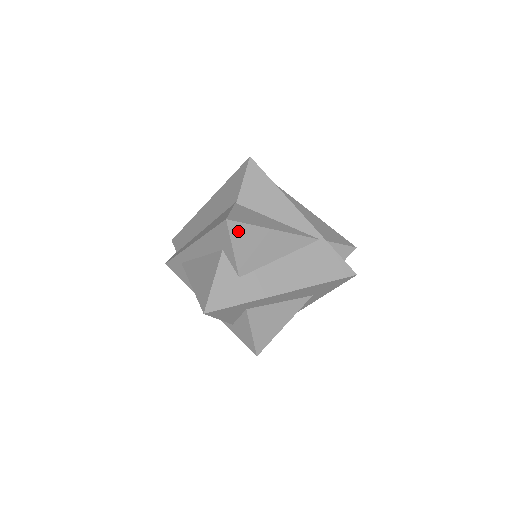
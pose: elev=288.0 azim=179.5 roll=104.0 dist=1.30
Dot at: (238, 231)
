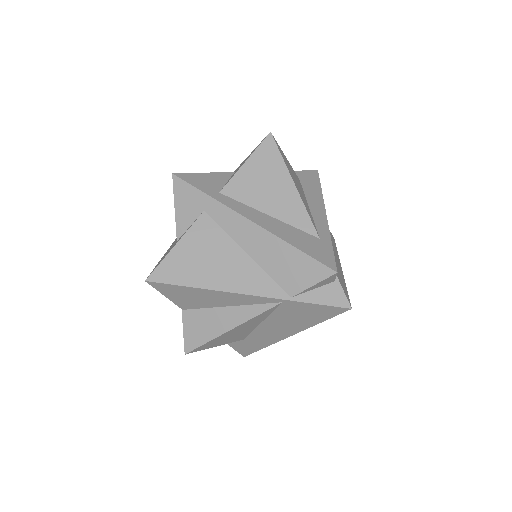
Dot at: (203, 347)
